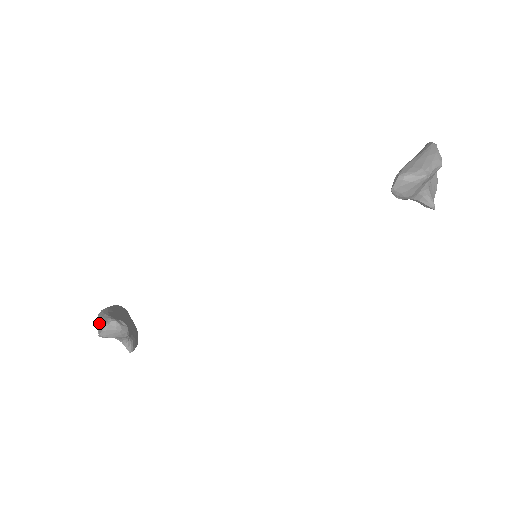
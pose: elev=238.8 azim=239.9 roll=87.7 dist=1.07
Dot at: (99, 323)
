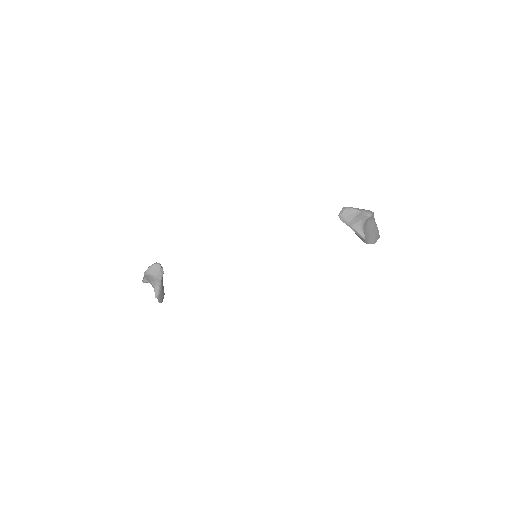
Dot at: occluded
